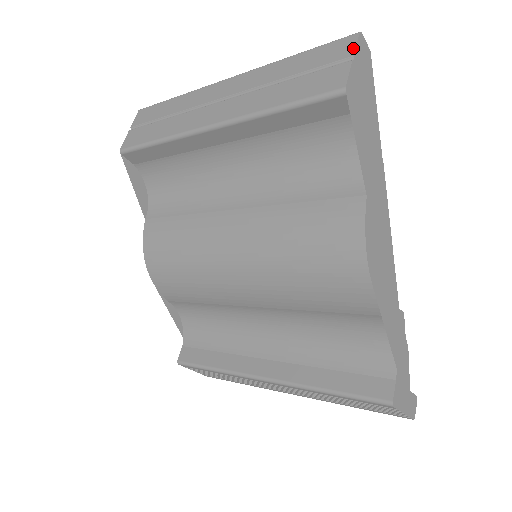
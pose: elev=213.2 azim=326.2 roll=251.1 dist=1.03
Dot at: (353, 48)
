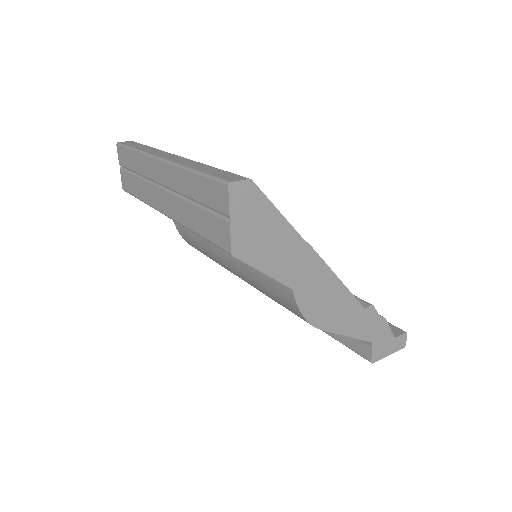
Dot at: (227, 206)
